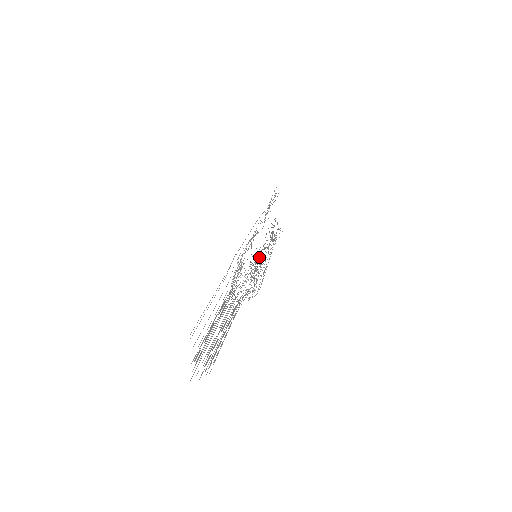
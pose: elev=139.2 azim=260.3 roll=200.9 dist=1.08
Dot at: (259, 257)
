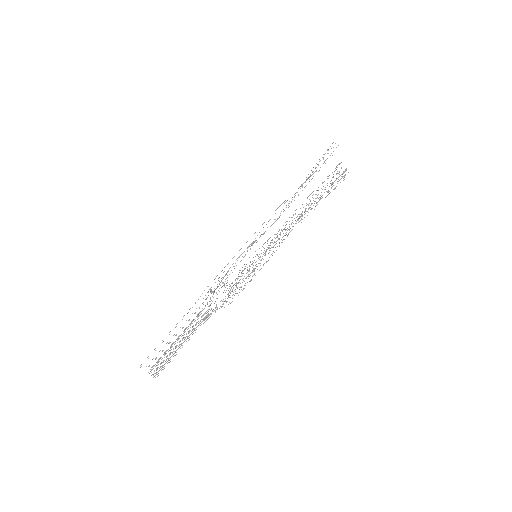
Dot at: occluded
